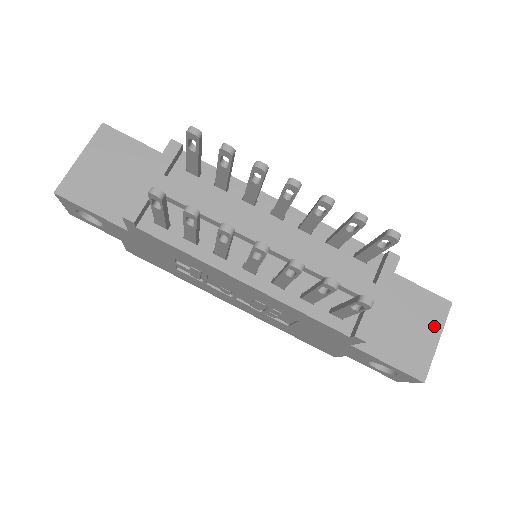
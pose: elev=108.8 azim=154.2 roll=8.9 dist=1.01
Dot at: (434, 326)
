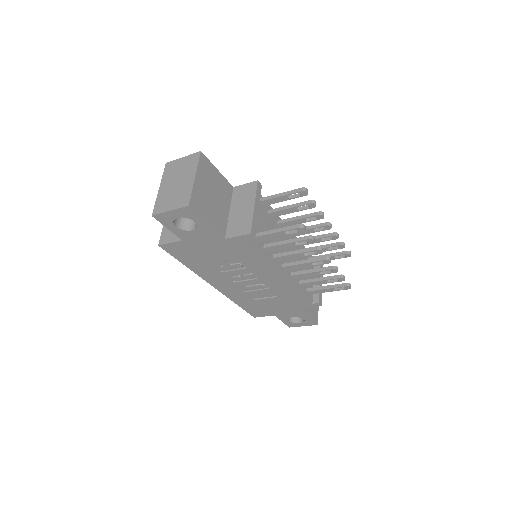
Dot at: occluded
